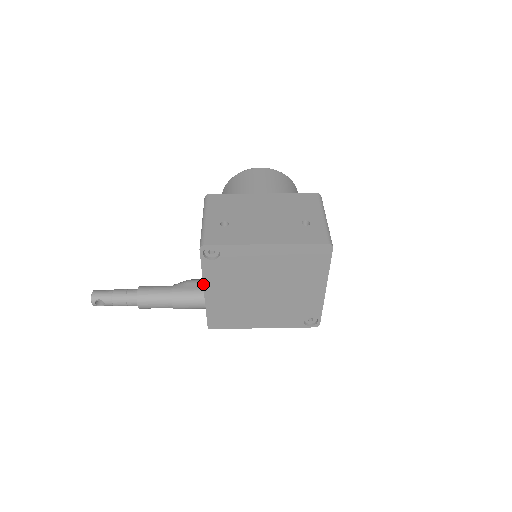
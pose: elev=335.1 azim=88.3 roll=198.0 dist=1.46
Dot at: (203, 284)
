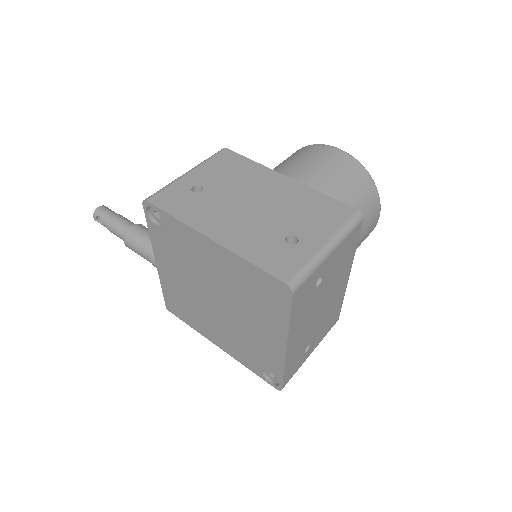
Dot at: (153, 251)
